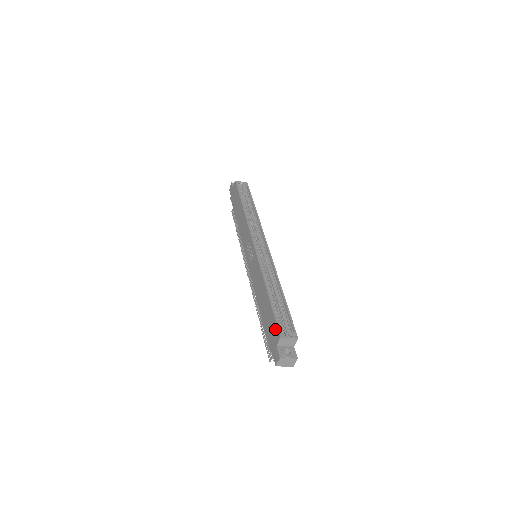
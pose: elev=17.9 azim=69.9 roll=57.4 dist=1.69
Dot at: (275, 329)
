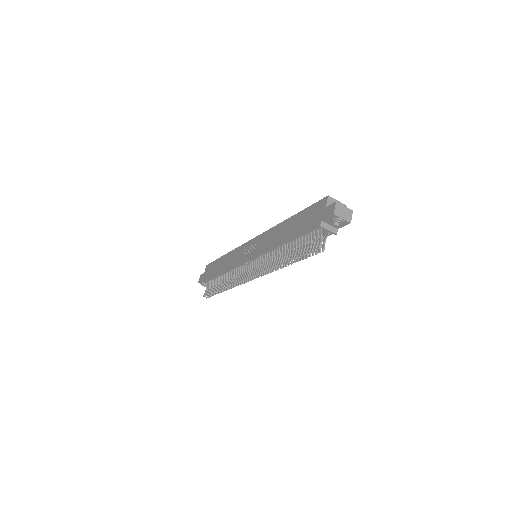
Dot at: (317, 205)
